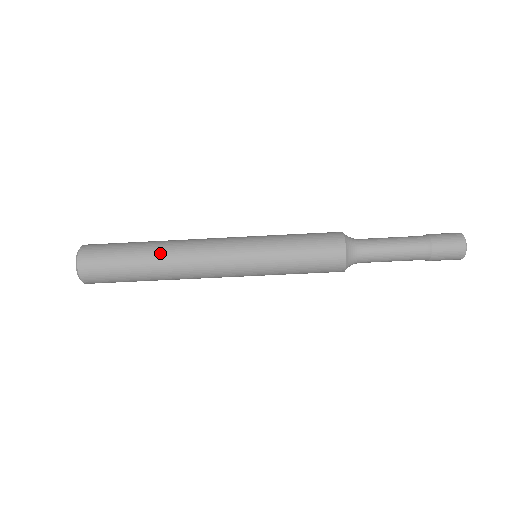
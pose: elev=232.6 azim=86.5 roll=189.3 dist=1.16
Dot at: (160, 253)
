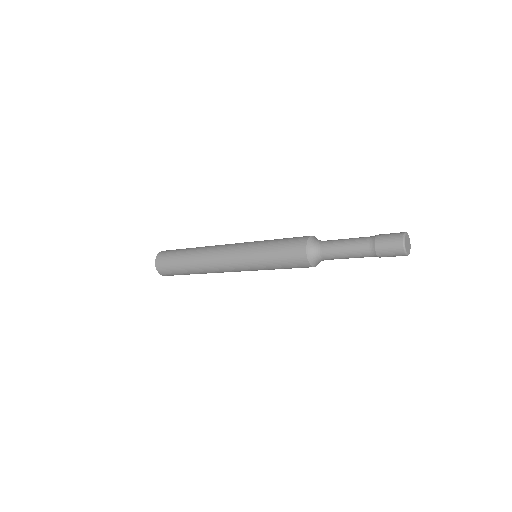
Dot at: (196, 253)
